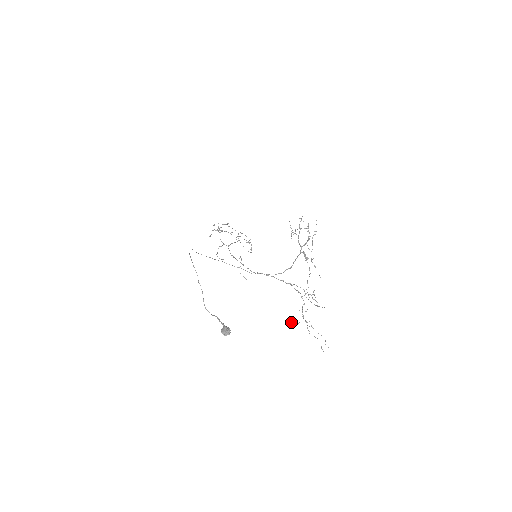
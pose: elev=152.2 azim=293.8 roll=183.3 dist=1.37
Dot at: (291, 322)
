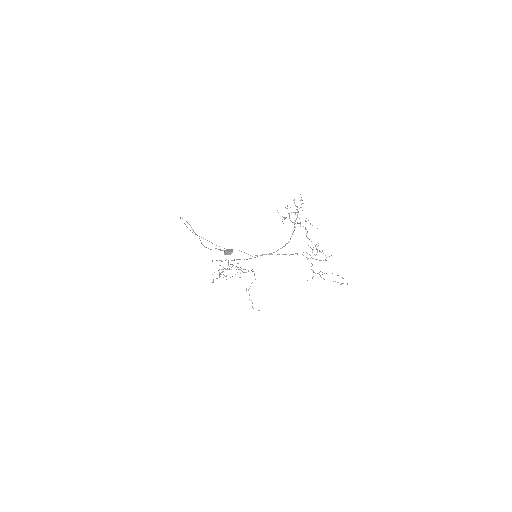
Dot at: occluded
